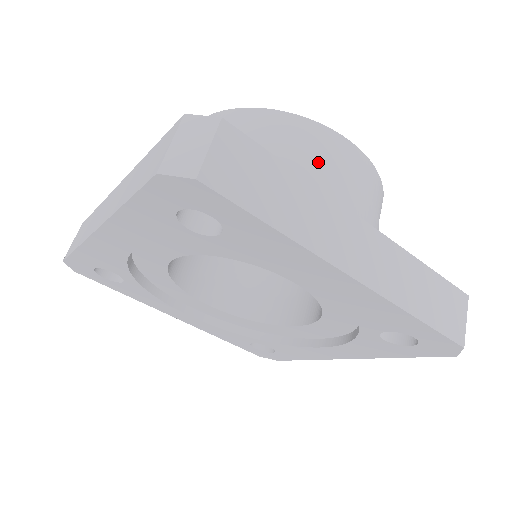
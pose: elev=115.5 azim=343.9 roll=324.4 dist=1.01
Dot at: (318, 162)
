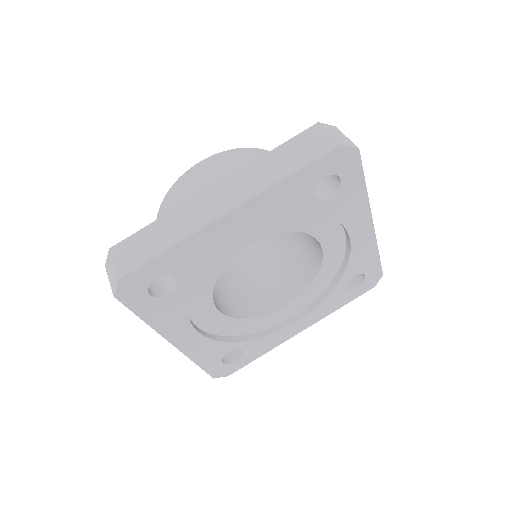
Dot at: occluded
